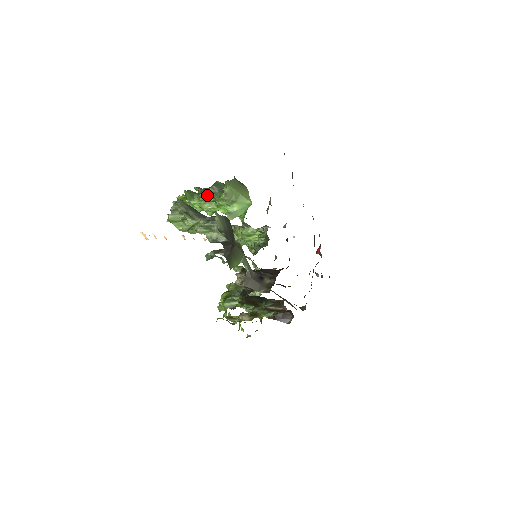
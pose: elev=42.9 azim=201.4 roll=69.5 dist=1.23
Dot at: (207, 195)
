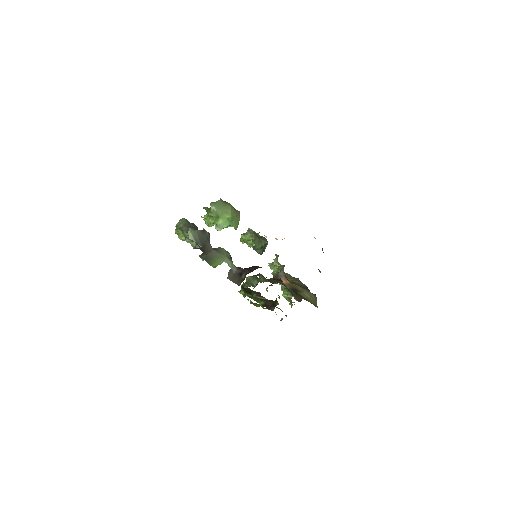
Dot at: (210, 212)
